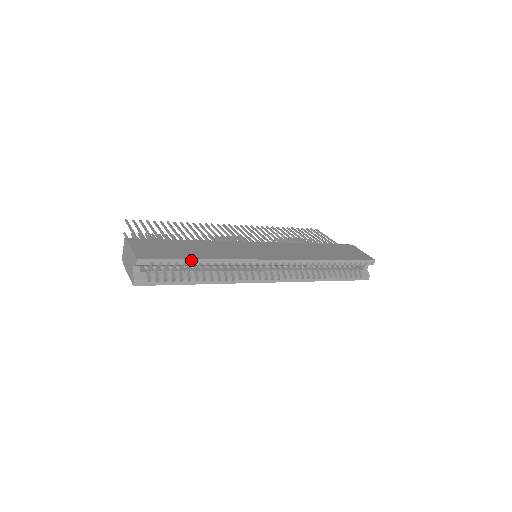
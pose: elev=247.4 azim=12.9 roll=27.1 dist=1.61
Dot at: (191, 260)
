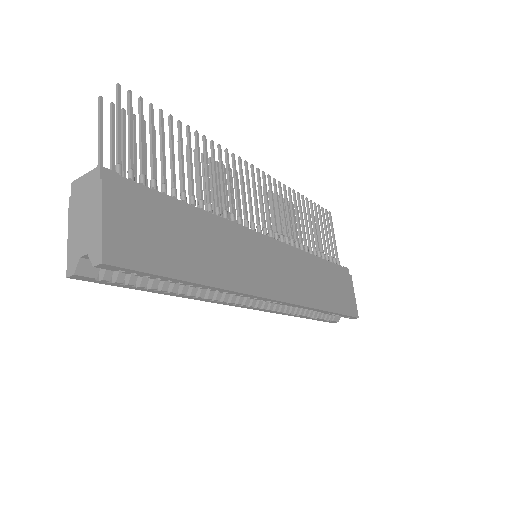
Dot at: (182, 281)
